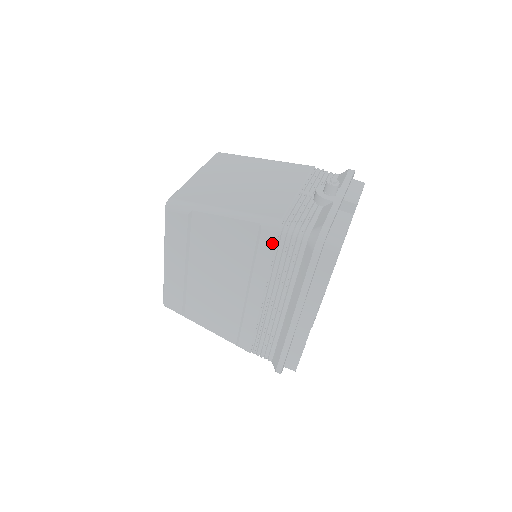
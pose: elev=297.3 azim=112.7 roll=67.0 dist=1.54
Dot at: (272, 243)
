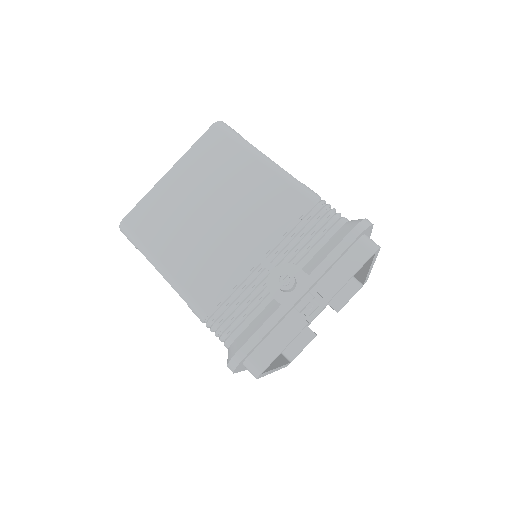
Dot at: occluded
